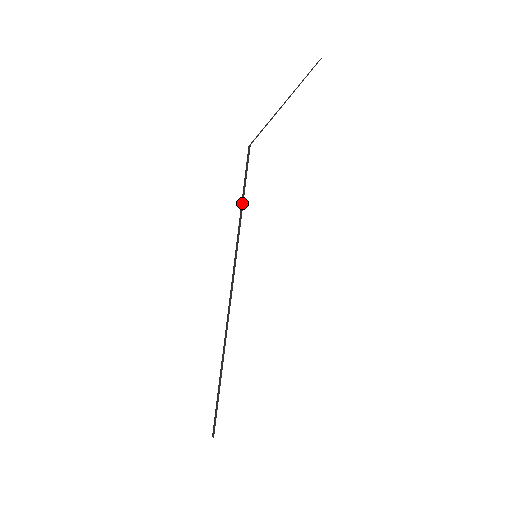
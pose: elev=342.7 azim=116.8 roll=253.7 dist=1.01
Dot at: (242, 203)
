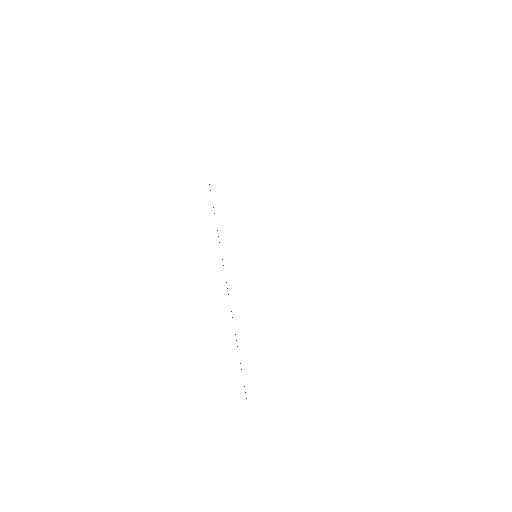
Dot at: occluded
